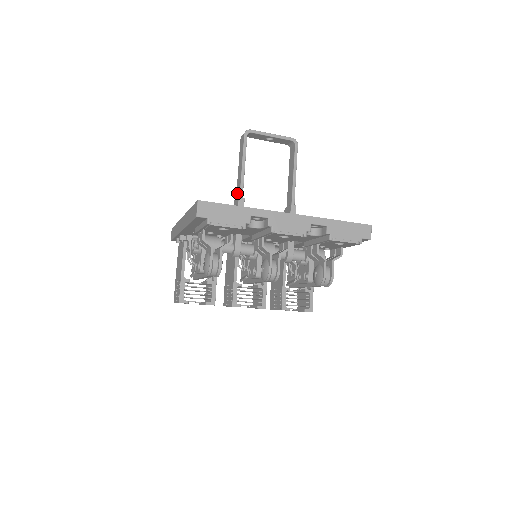
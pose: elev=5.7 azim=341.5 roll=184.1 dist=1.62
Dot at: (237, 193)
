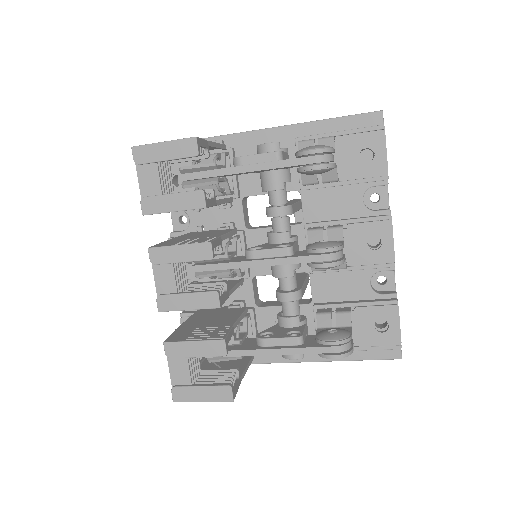
Dot at: occluded
